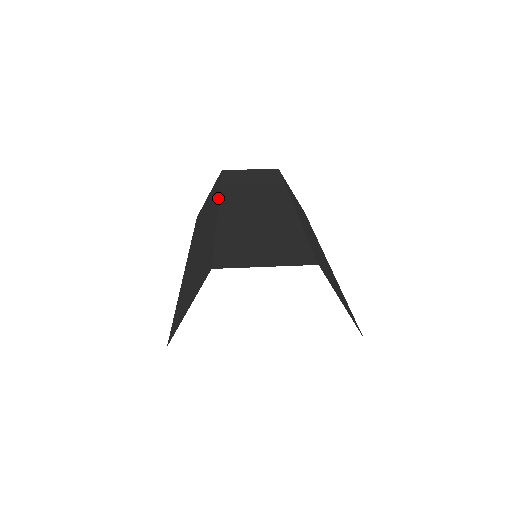
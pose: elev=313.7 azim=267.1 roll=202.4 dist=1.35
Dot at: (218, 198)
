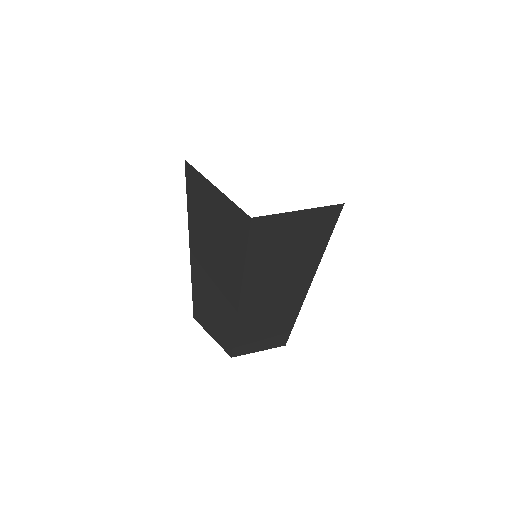
Dot at: occluded
